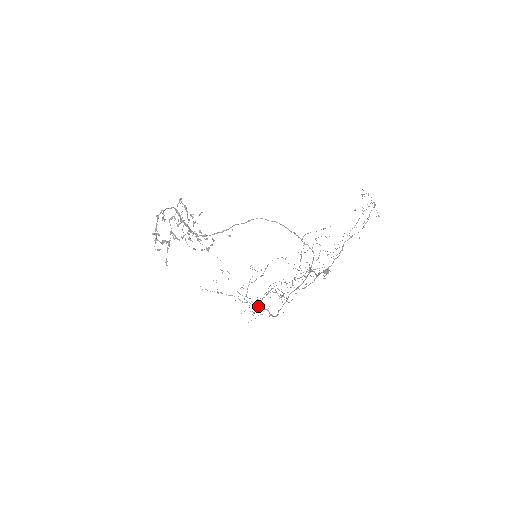
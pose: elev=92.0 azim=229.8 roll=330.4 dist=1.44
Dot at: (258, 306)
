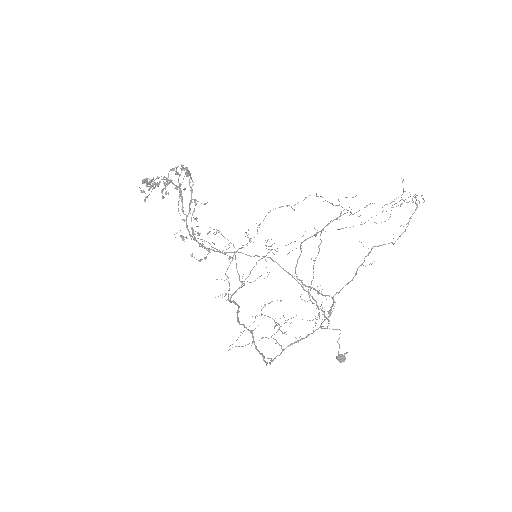
Dot at: occluded
